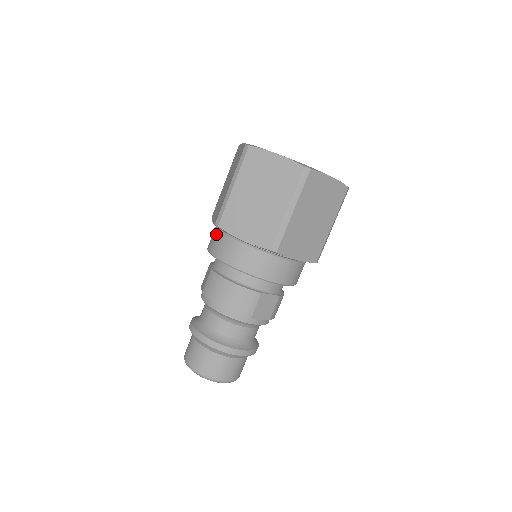
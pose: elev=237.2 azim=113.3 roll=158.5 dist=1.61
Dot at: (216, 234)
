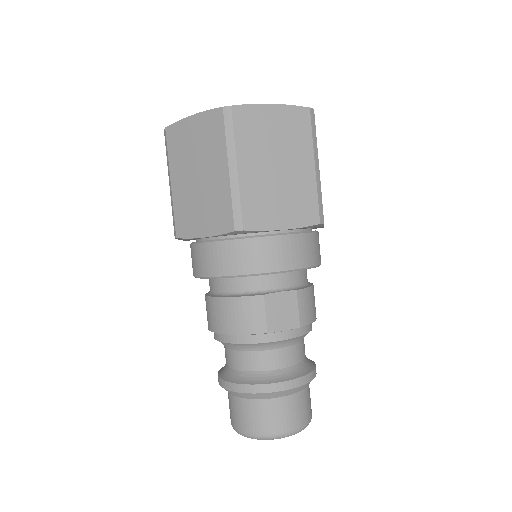
Dot at: occluded
